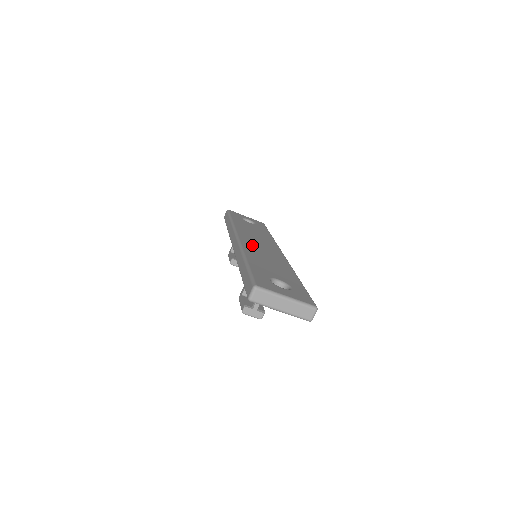
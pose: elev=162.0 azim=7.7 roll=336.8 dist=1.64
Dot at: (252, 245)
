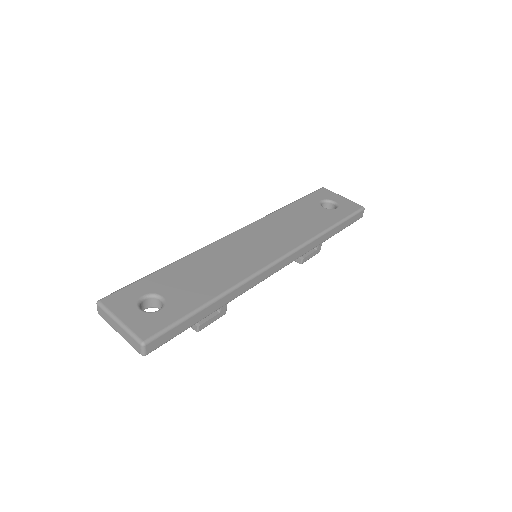
Dot at: (234, 244)
